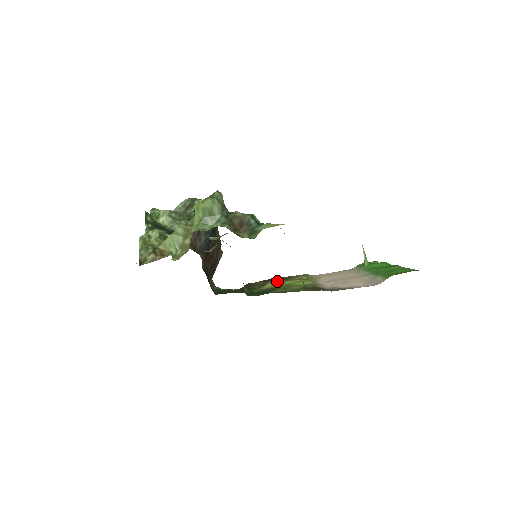
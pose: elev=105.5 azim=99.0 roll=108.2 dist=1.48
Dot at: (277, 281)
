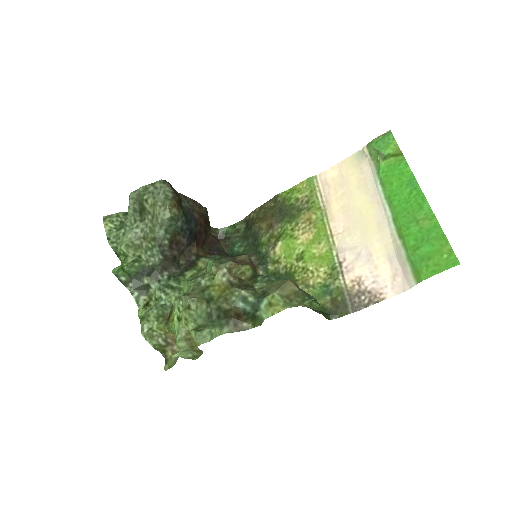
Dot at: (283, 223)
